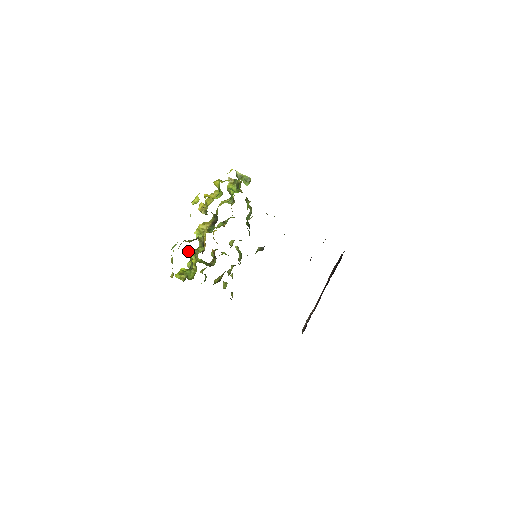
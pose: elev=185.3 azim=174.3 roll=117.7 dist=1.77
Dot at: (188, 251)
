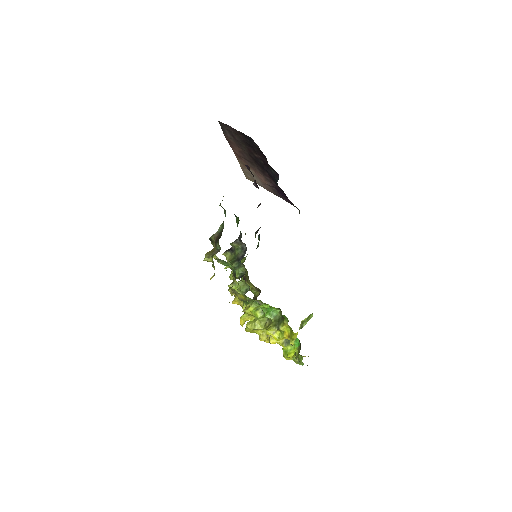
Dot at: occluded
